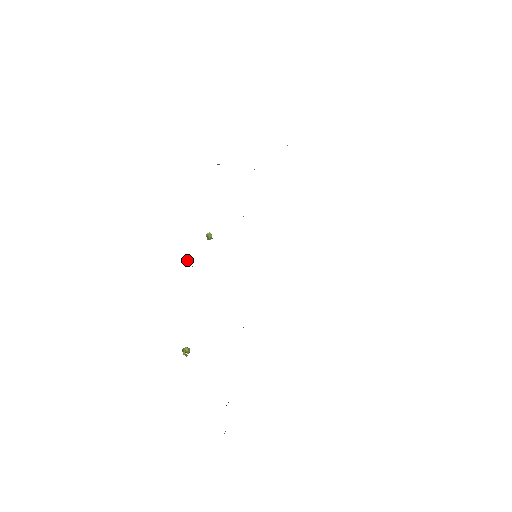
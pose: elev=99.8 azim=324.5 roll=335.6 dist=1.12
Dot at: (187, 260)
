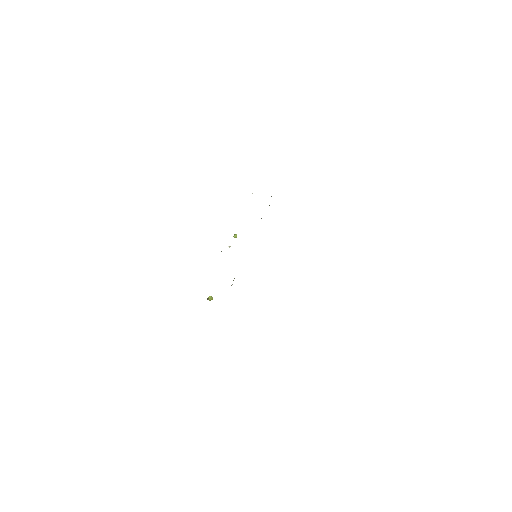
Dot at: (229, 246)
